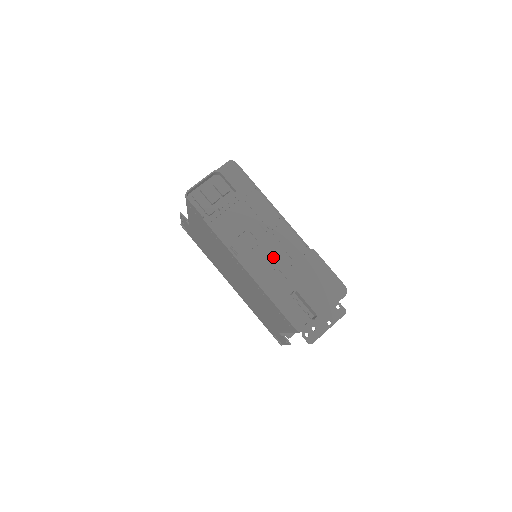
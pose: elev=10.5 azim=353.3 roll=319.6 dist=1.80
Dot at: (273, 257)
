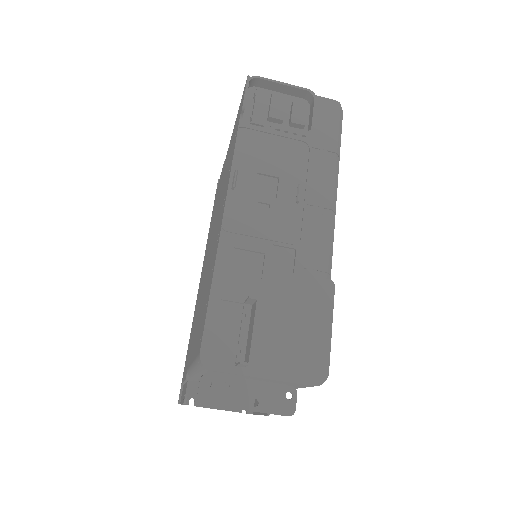
Dot at: (274, 237)
